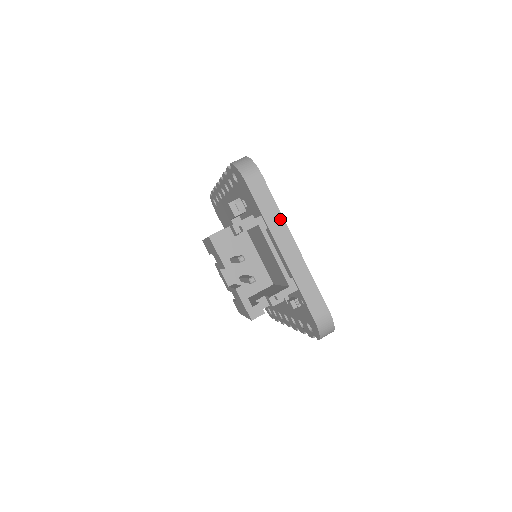
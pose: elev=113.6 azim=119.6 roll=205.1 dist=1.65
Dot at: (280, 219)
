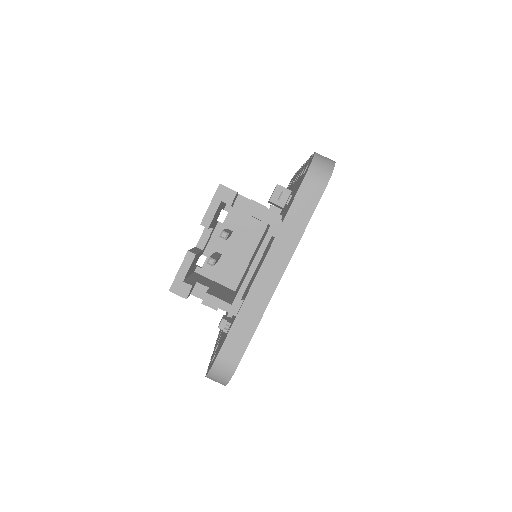
Dot at: (294, 243)
